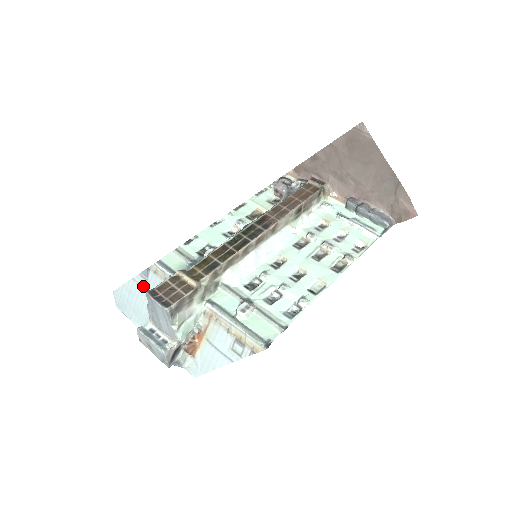
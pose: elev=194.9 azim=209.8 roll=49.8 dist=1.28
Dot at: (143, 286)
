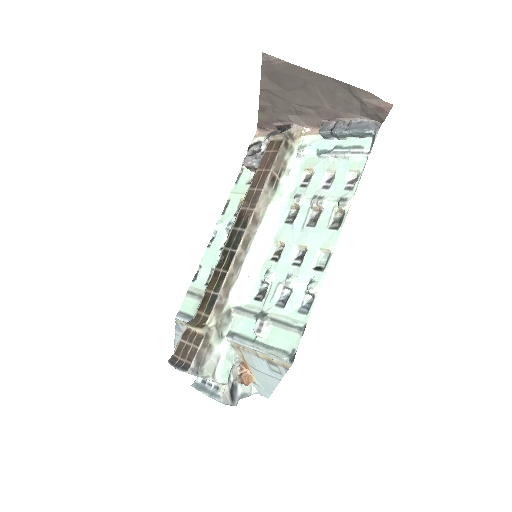
Dot at: occluded
